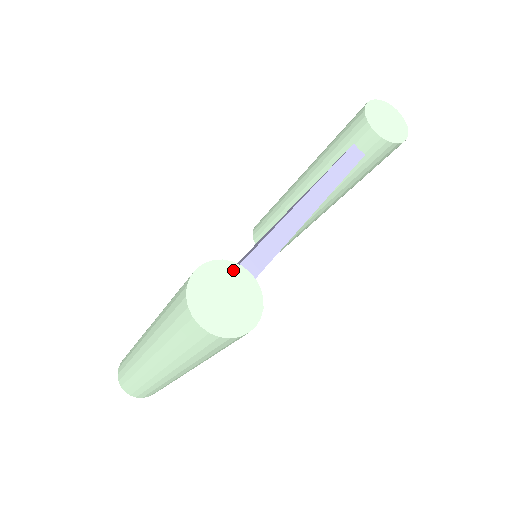
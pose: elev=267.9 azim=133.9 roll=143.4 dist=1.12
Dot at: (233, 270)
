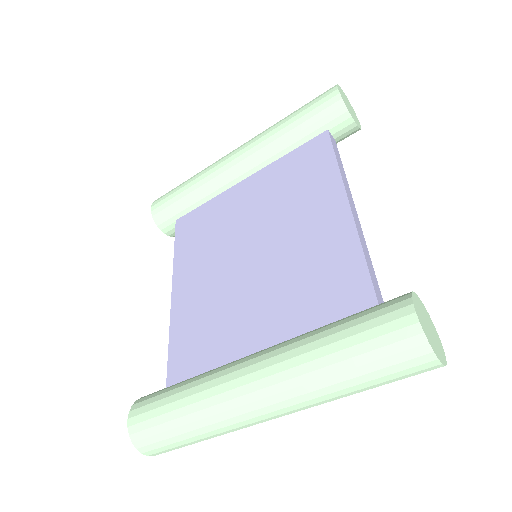
Dot at: (417, 299)
